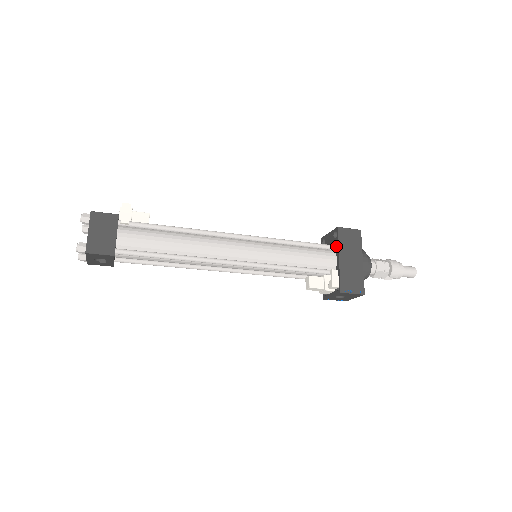
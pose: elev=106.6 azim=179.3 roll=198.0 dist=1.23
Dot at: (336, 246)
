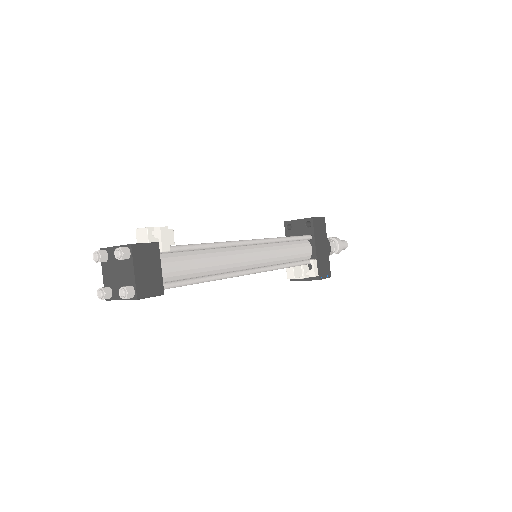
Dot at: (311, 236)
